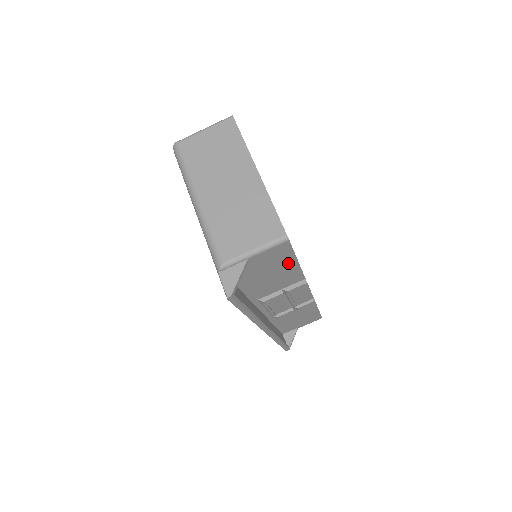
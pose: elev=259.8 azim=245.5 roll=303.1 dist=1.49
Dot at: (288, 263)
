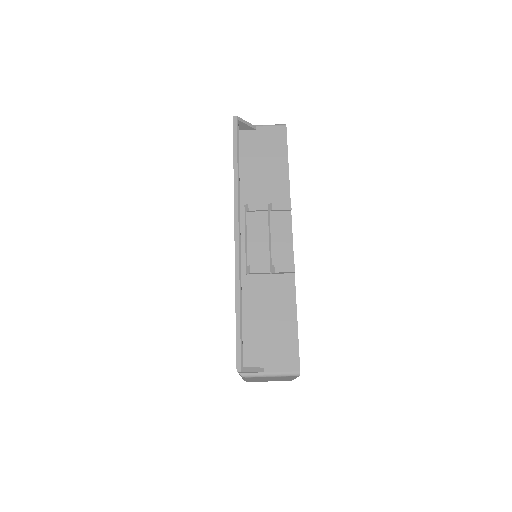
Dot at: (281, 159)
